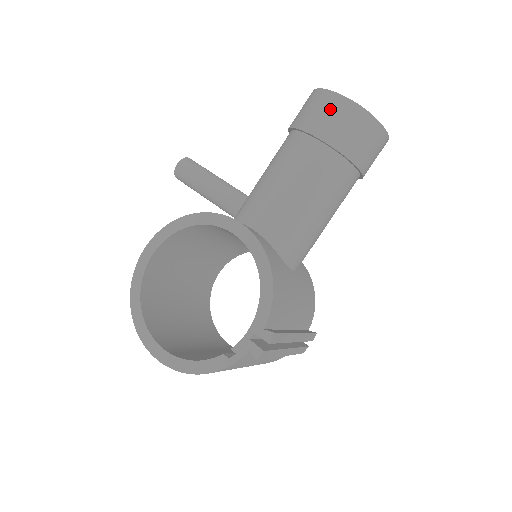
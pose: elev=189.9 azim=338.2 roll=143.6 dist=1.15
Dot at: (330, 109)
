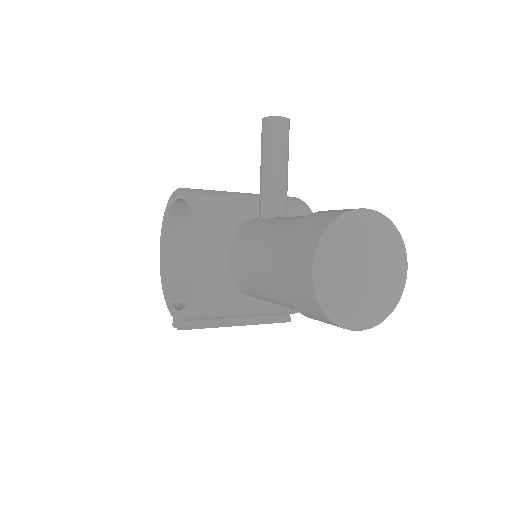
Dot at: (299, 267)
